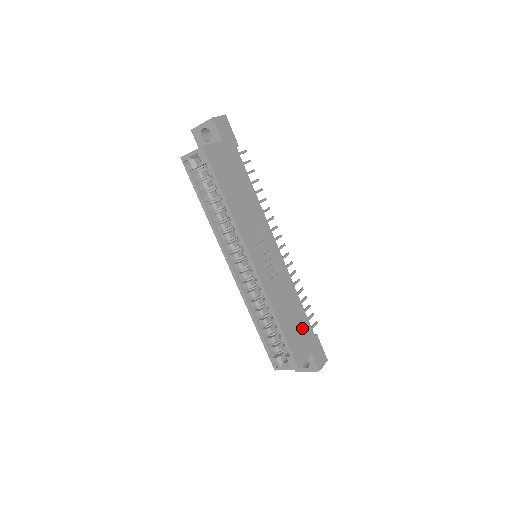
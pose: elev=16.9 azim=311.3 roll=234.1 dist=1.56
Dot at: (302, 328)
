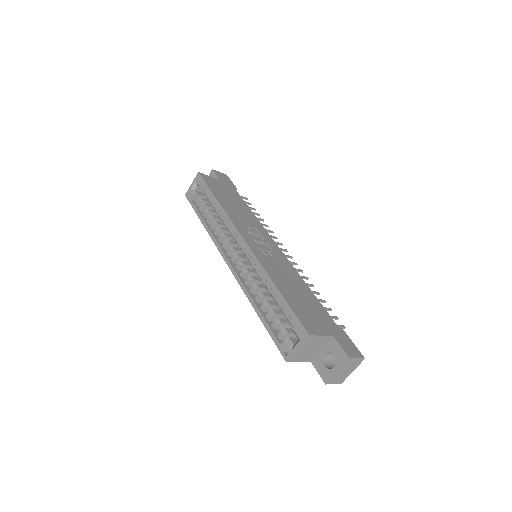
Dot at: (315, 310)
